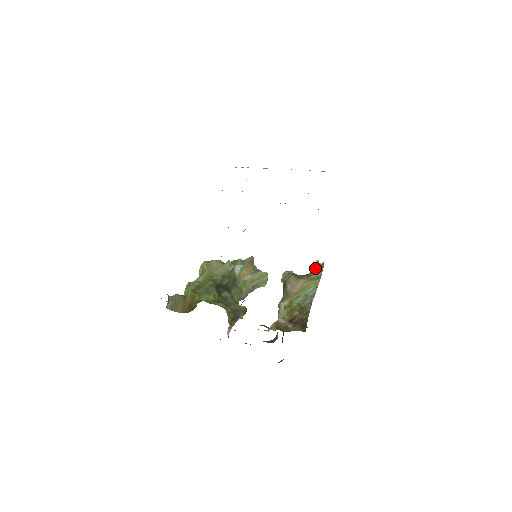
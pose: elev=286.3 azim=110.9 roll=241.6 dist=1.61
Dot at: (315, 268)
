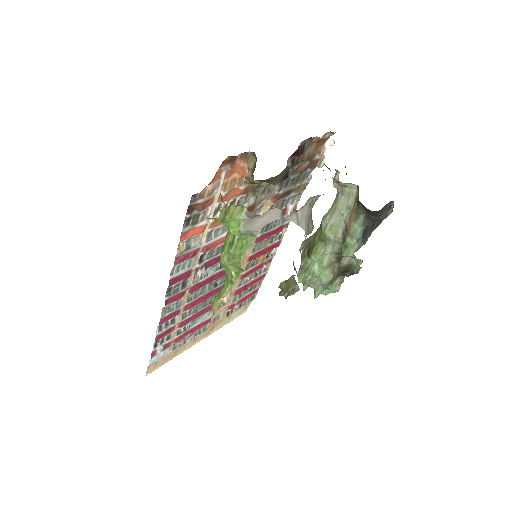
Dot at: occluded
